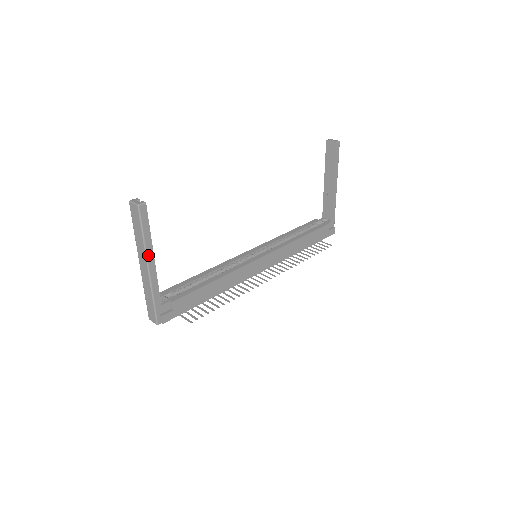
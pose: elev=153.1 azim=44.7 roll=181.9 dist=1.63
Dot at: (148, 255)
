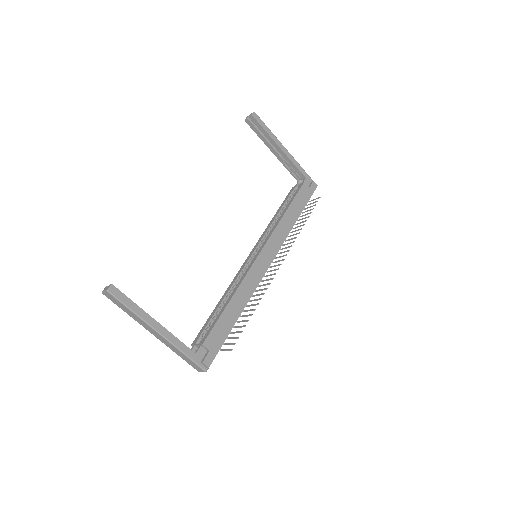
Dot at: (149, 322)
